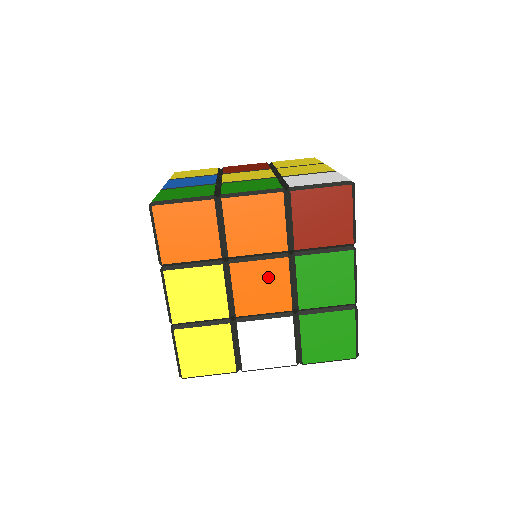
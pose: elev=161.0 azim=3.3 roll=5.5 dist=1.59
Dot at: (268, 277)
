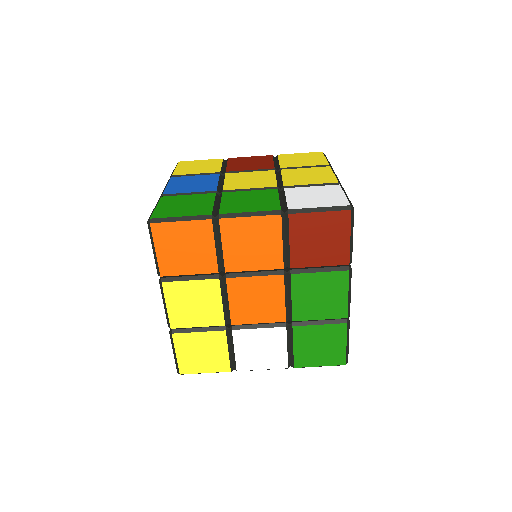
Dot at: (263, 291)
